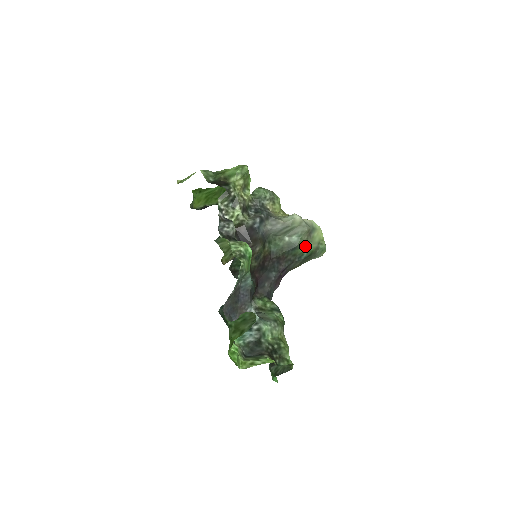
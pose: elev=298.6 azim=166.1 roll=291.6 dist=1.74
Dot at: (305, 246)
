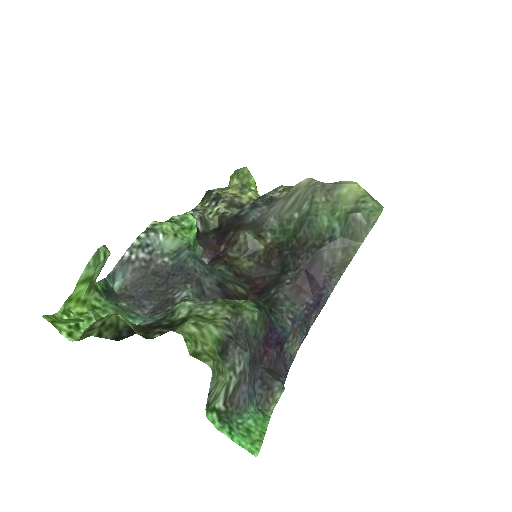
Dot at: (328, 213)
